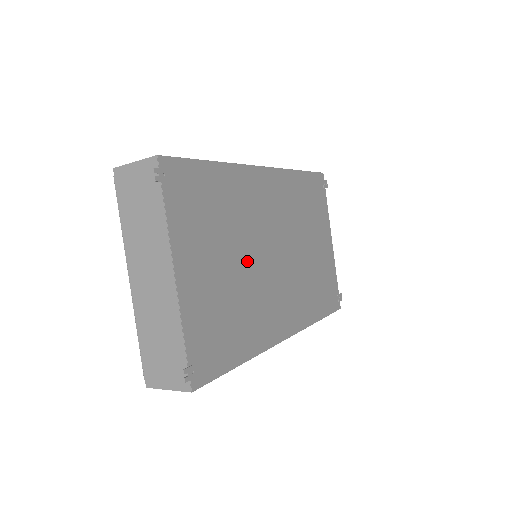
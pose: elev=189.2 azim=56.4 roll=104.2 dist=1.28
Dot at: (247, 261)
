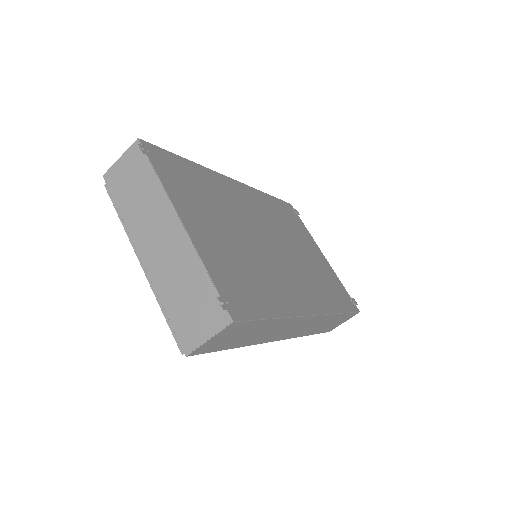
Dot at: (247, 238)
